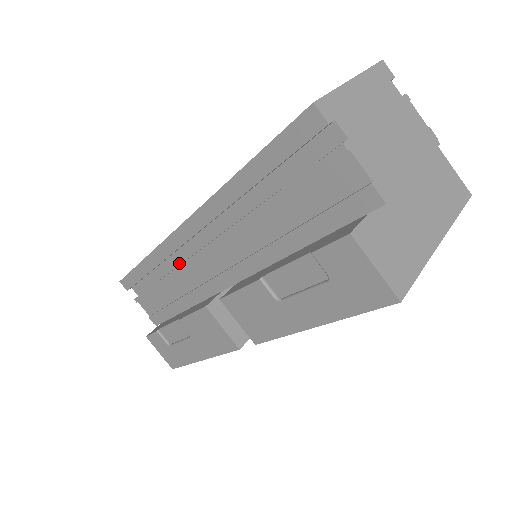
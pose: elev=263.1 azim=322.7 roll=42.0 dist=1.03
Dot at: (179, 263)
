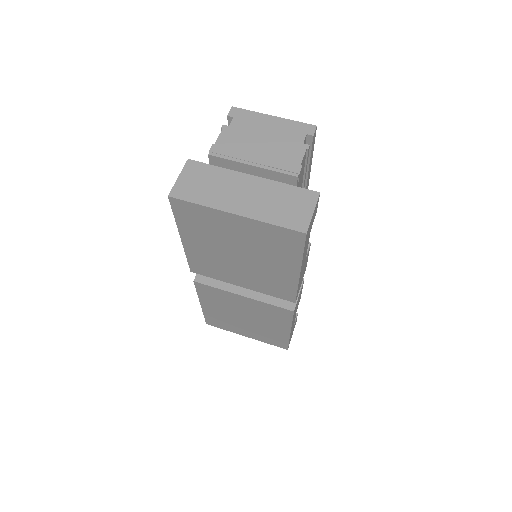
Dot at: occluded
